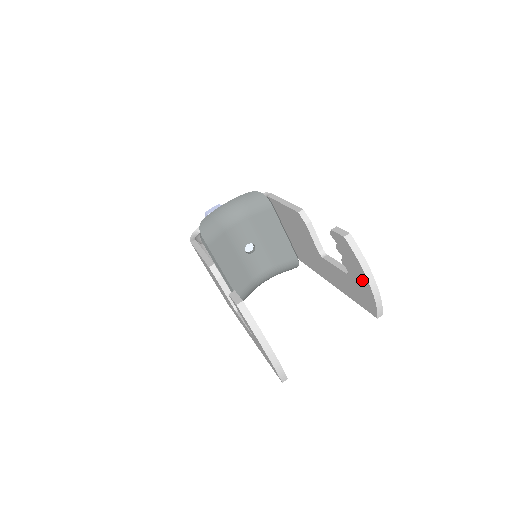
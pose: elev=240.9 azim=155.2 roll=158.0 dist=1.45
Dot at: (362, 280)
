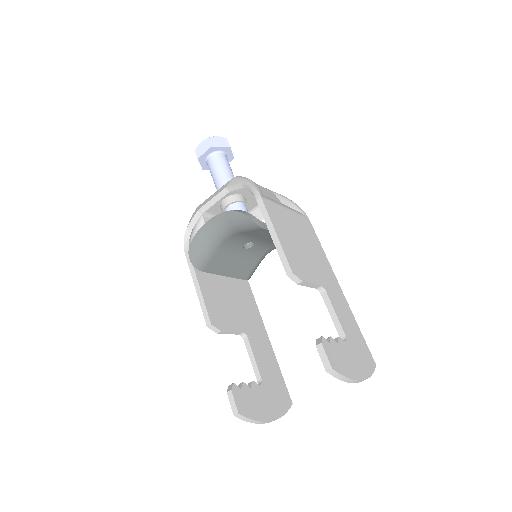
Dot at: occluded
